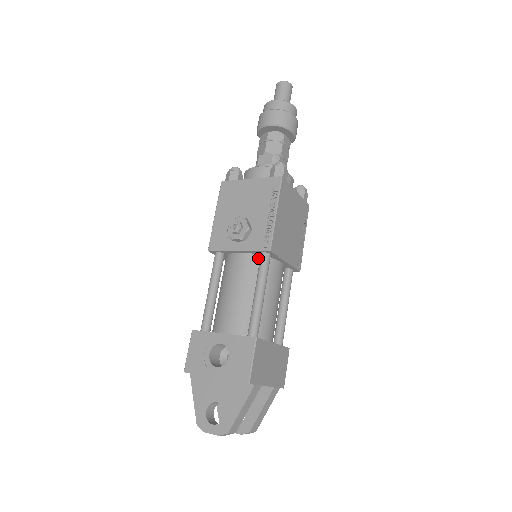
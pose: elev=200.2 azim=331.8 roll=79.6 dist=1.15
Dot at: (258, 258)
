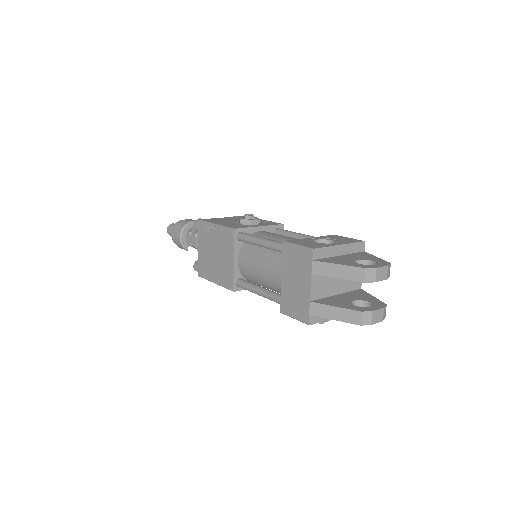
Dot at: occluded
